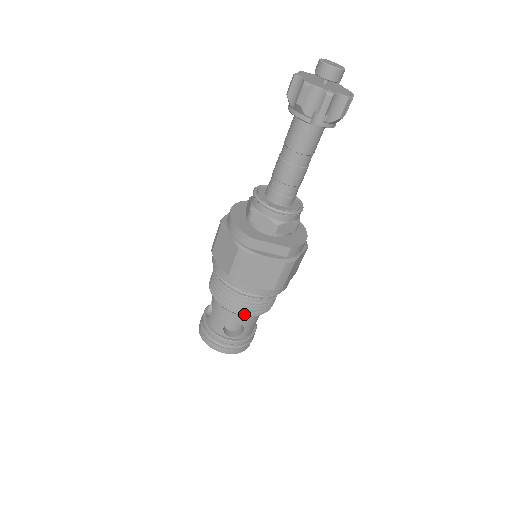
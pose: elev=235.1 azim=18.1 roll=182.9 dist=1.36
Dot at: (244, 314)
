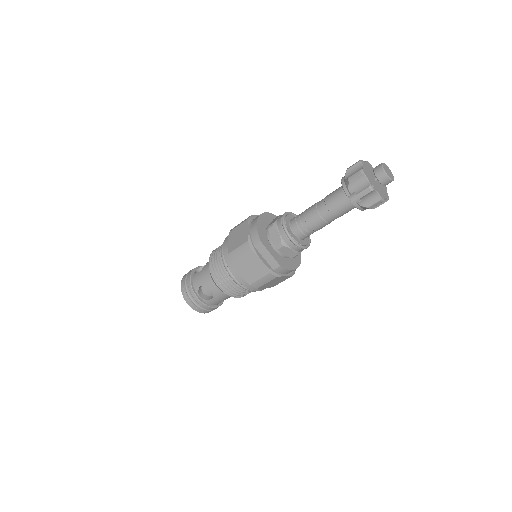
Dot at: (220, 287)
